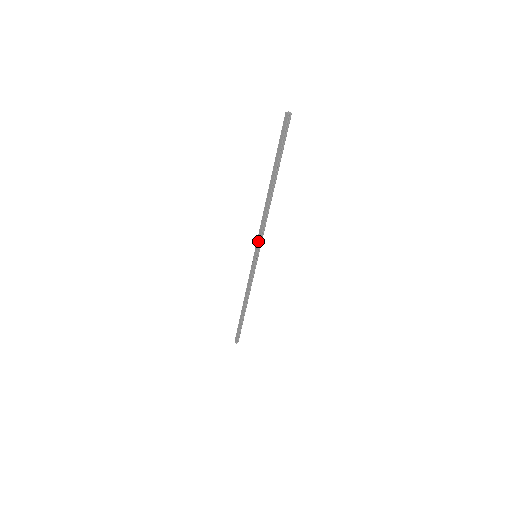
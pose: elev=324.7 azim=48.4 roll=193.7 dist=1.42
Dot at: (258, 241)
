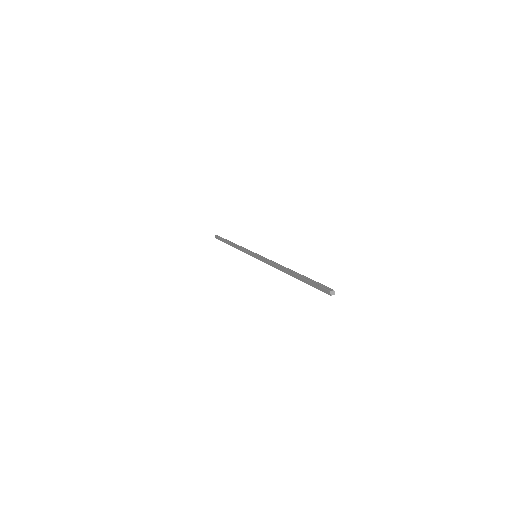
Dot at: (262, 260)
